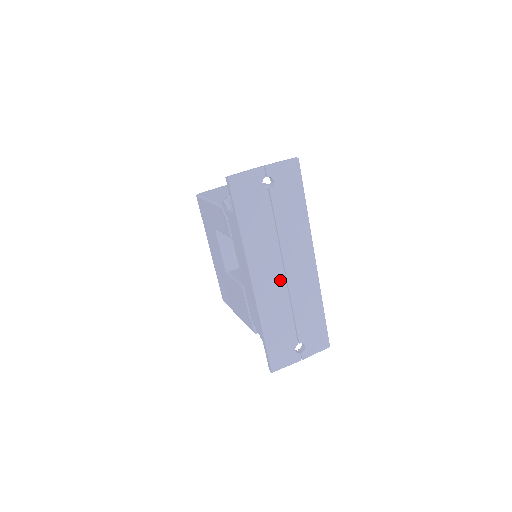
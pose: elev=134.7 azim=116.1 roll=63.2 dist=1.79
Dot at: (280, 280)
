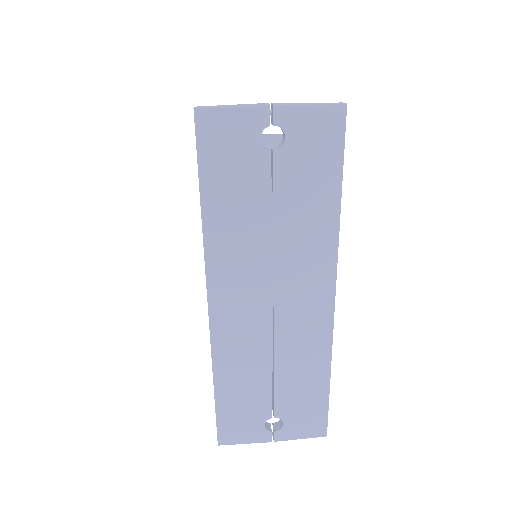
Dot at: (261, 313)
